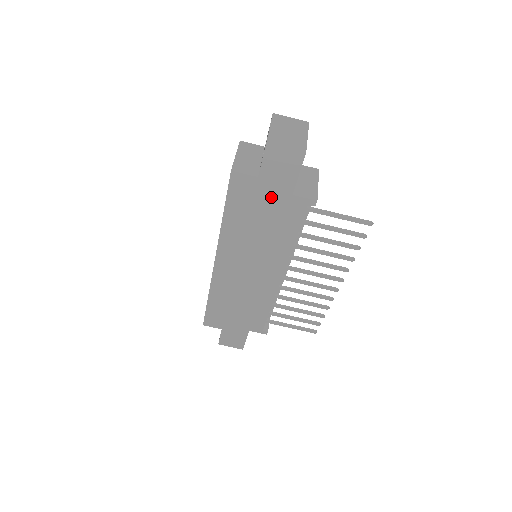
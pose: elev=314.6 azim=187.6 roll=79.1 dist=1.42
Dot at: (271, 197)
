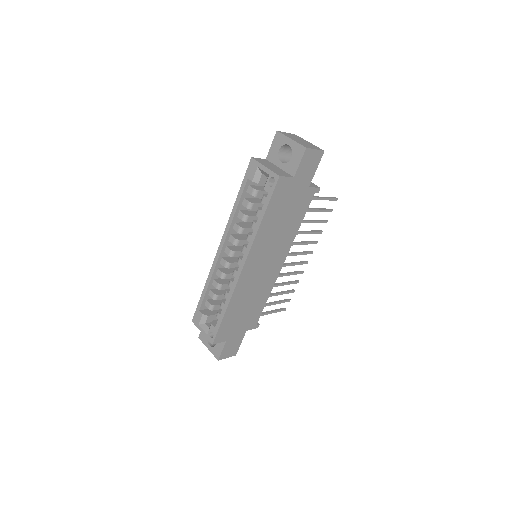
Dot at: (297, 192)
